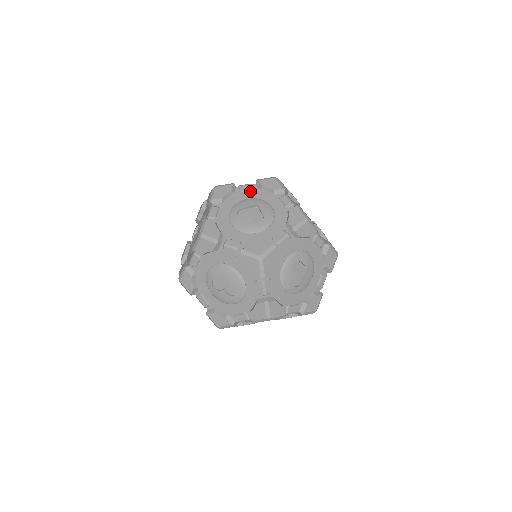
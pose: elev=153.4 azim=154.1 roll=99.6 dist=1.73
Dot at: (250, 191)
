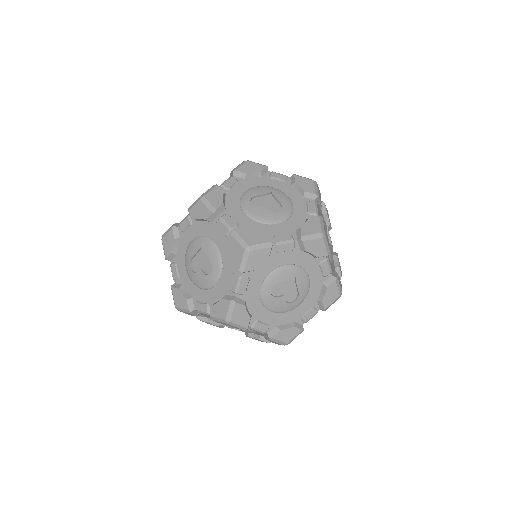
Dot at: (289, 252)
